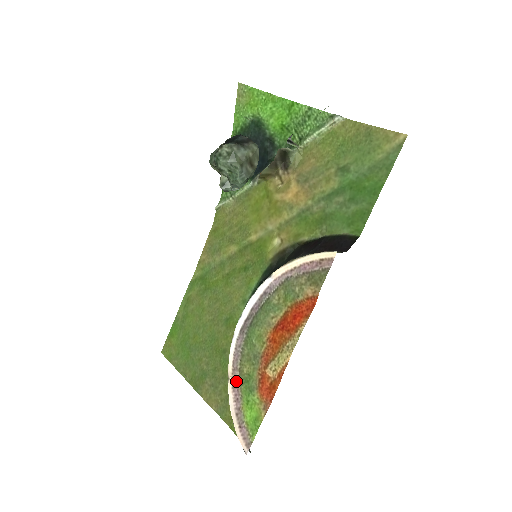
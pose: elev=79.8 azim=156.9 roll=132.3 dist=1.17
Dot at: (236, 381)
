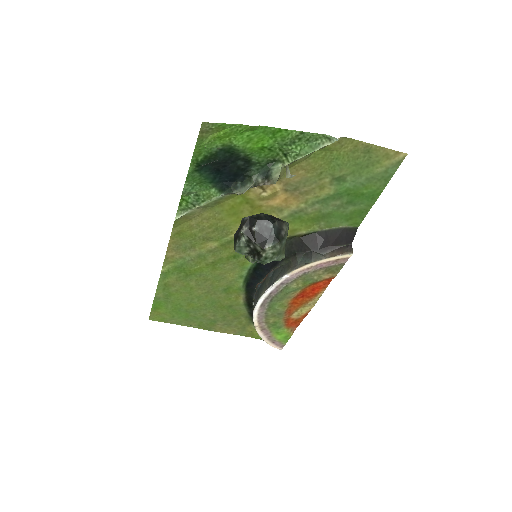
Dot at: (264, 327)
